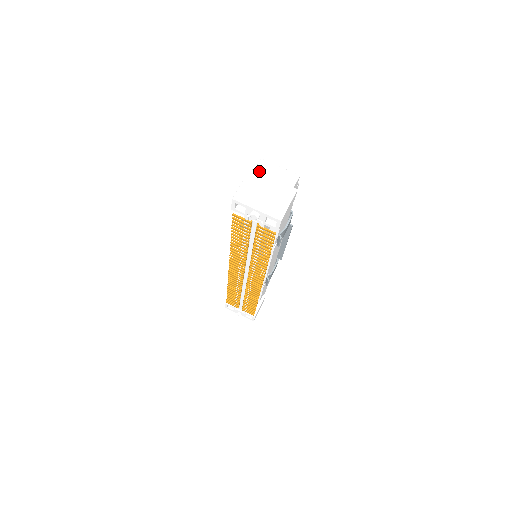
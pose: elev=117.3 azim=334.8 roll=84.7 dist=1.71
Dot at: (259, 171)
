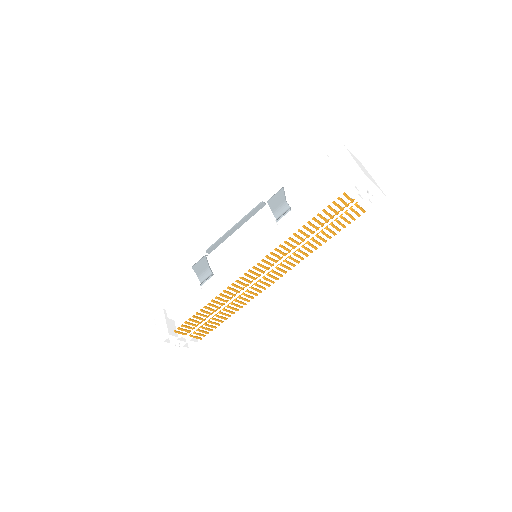
Dot at: (352, 155)
